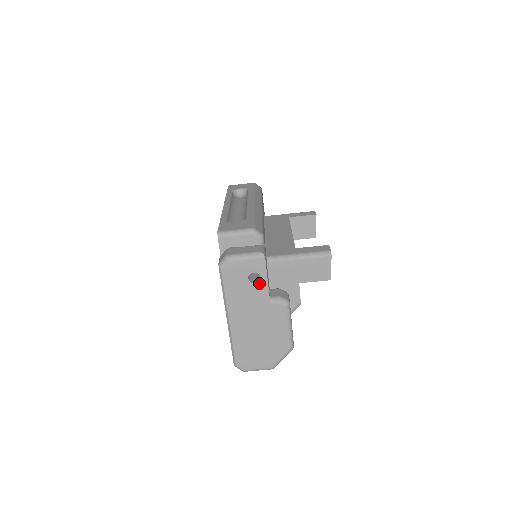
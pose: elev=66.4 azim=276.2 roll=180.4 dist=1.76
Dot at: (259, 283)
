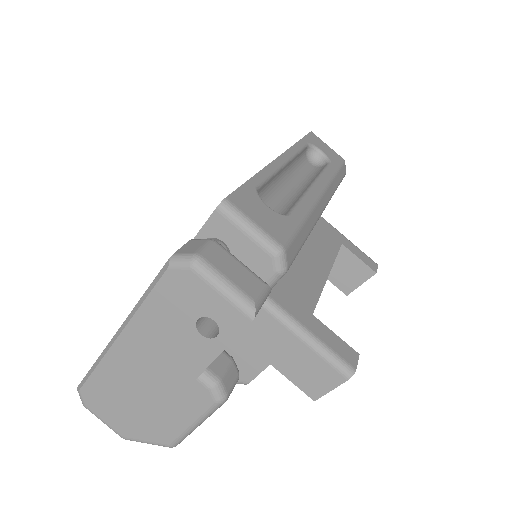
Dot at: (207, 341)
